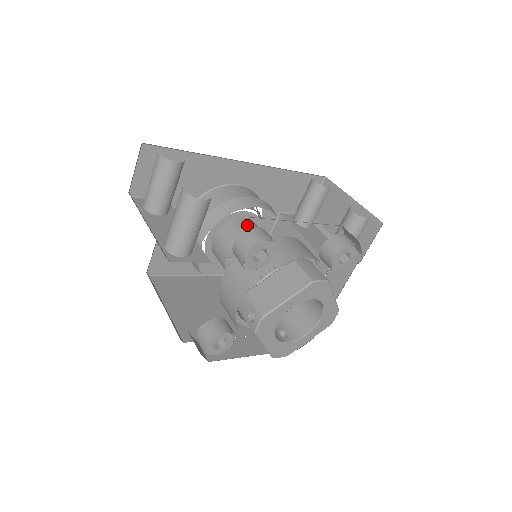
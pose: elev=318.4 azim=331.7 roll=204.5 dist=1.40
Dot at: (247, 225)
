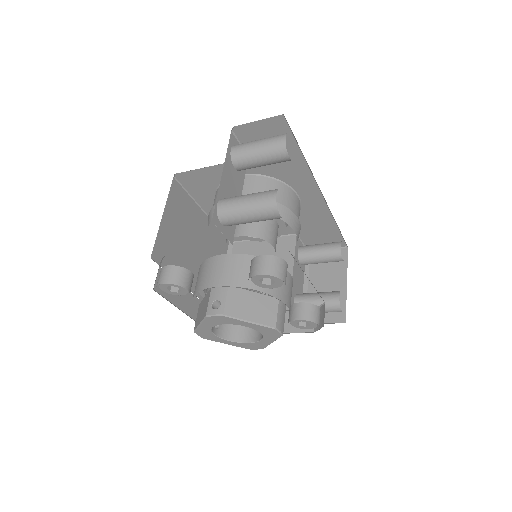
Dot at: (274, 230)
